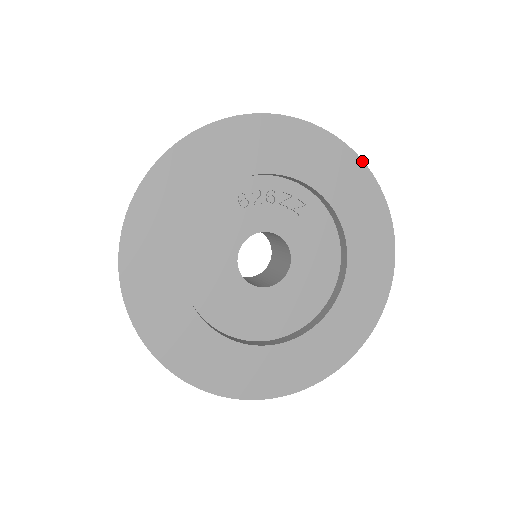
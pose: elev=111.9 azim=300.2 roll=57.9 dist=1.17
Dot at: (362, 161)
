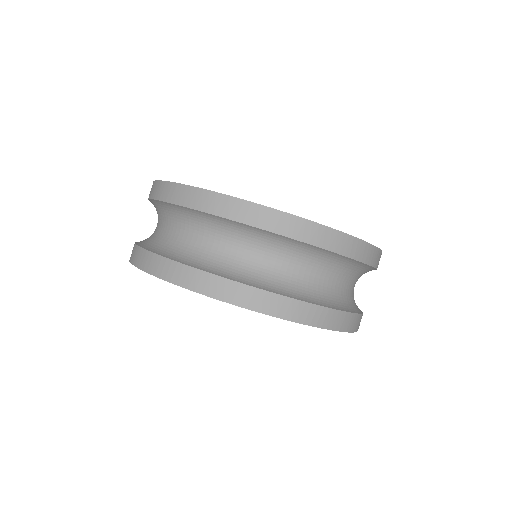
Dot at: occluded
